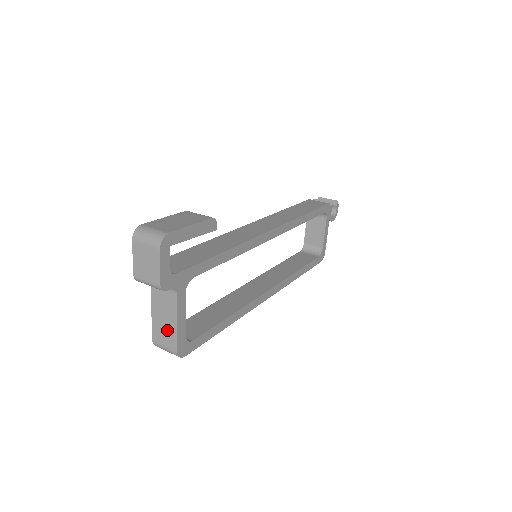
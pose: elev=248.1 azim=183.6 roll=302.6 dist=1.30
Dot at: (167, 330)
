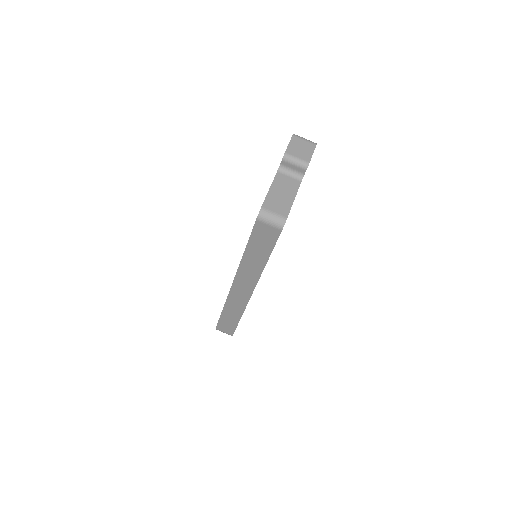
Dot at: (282, 202)
